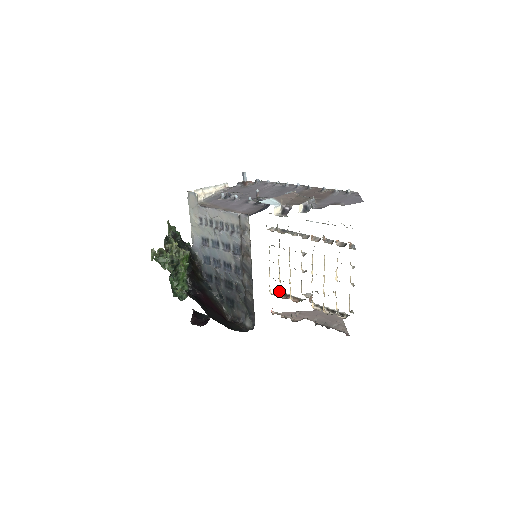
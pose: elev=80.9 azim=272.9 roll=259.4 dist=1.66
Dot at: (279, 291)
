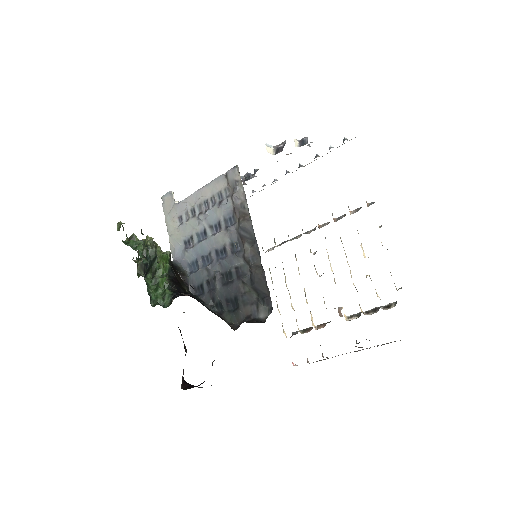
Dot at: (296, 331)
